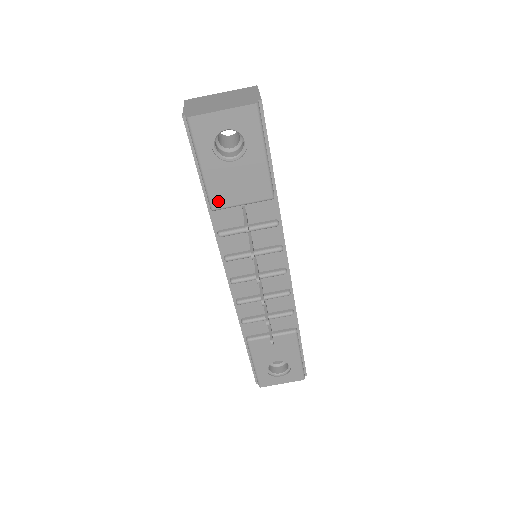
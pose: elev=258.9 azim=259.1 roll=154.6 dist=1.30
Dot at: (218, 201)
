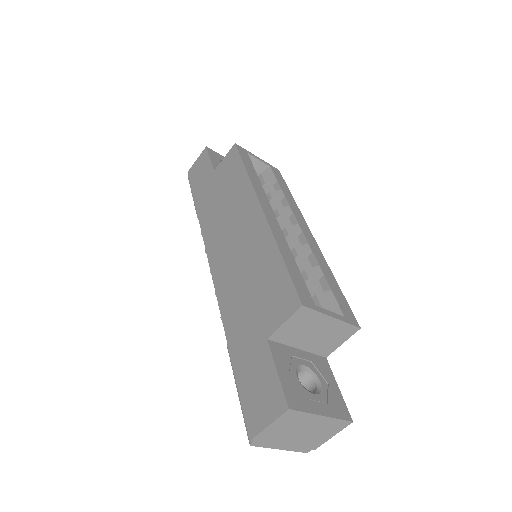
Dot at: occluded
